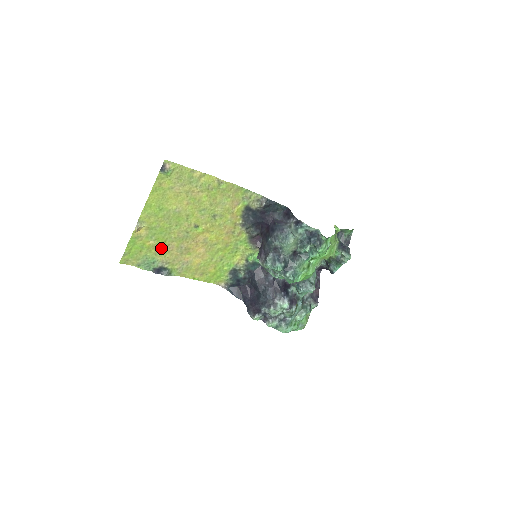
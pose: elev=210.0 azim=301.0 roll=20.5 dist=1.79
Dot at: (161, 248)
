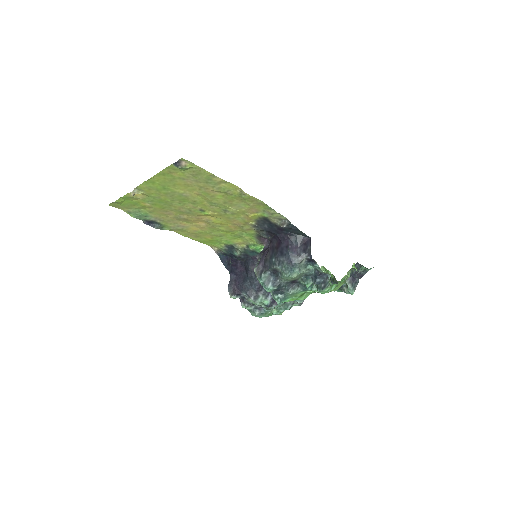
Dot at: (157, 210)
